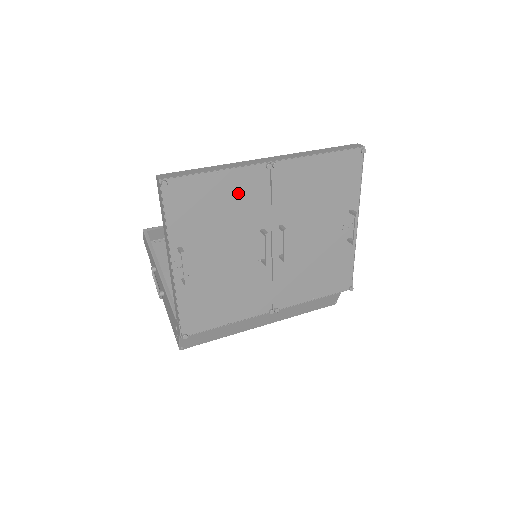
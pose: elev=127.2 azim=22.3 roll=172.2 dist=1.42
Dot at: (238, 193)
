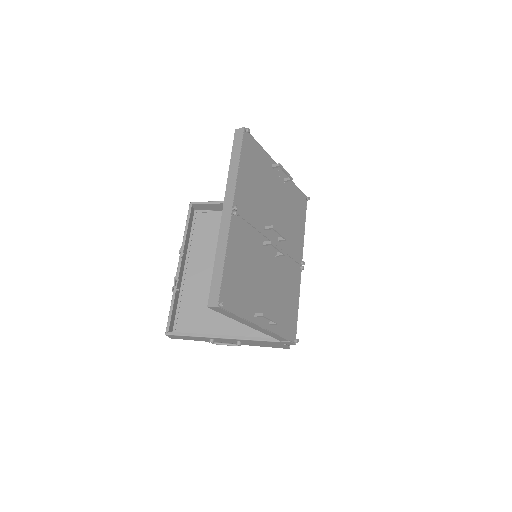
Dot at: (240, 249)
